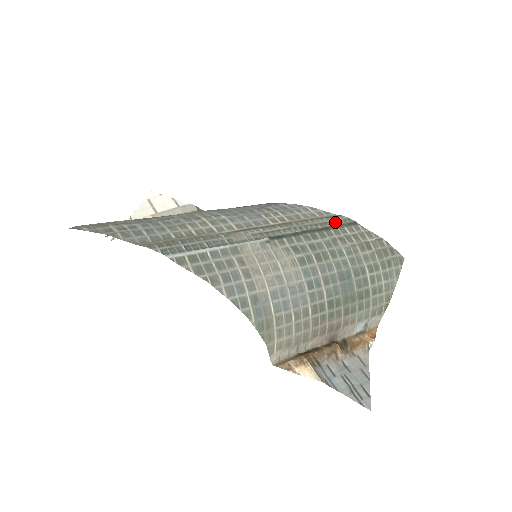
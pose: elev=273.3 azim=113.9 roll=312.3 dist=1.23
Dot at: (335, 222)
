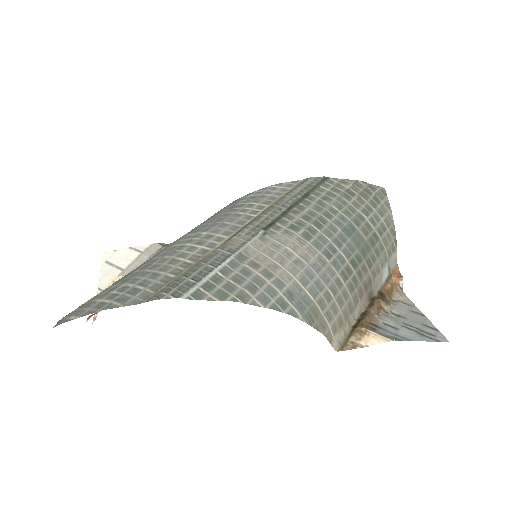
Dot at: (309, 186)
